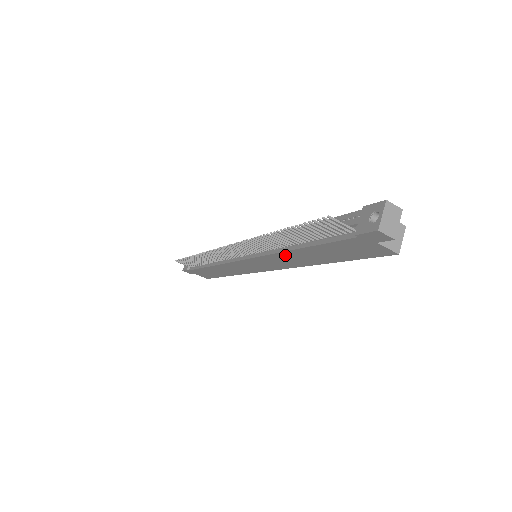
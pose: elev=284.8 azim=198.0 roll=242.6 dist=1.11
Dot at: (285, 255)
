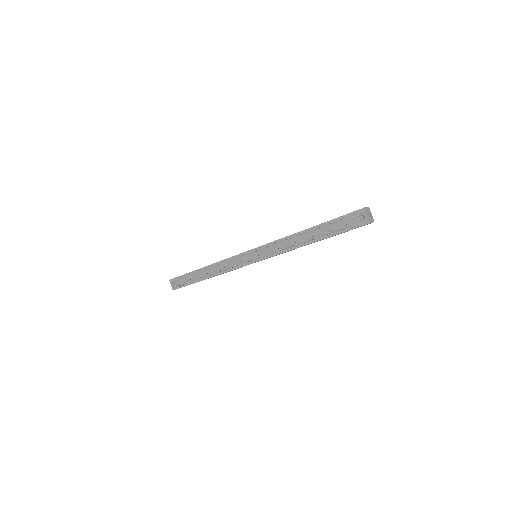
Dot at: (293, 249)
